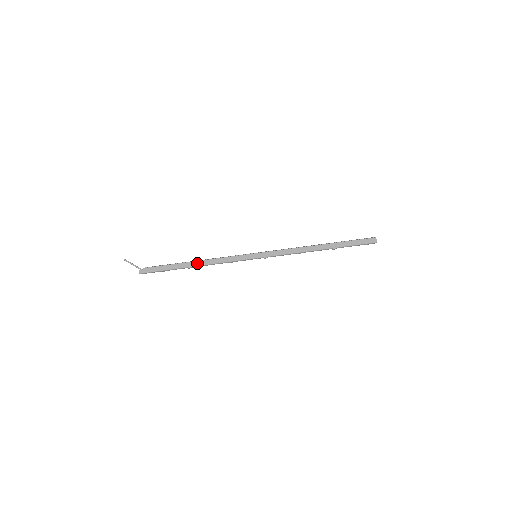
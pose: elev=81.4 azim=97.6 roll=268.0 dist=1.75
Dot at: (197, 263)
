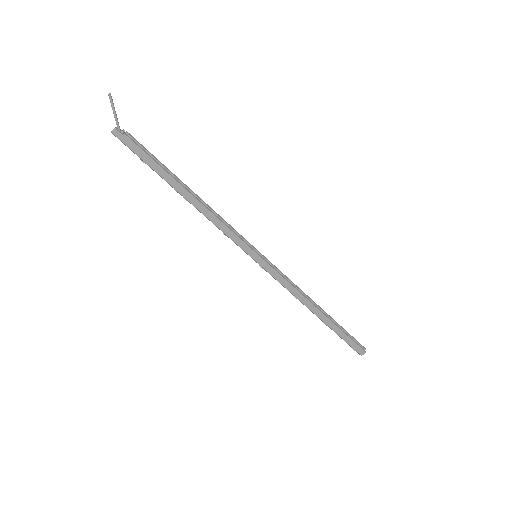
Dot at: (191, 198)
